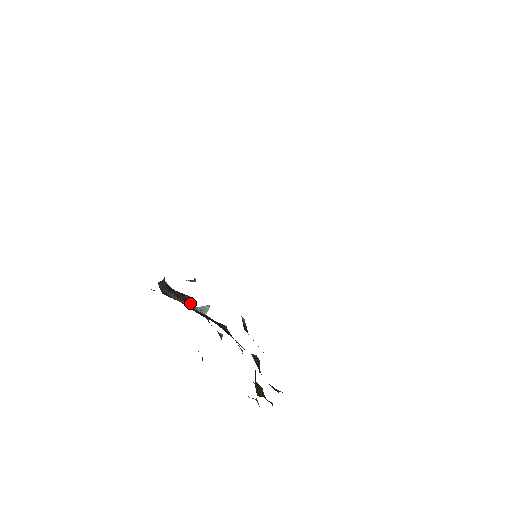
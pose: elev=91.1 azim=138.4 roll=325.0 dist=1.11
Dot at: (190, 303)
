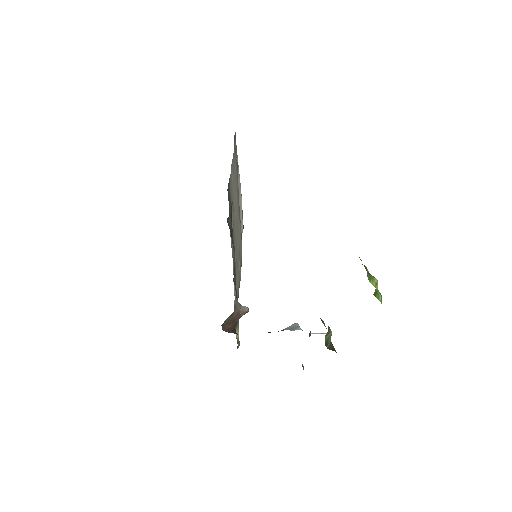
Dot at: occluded
